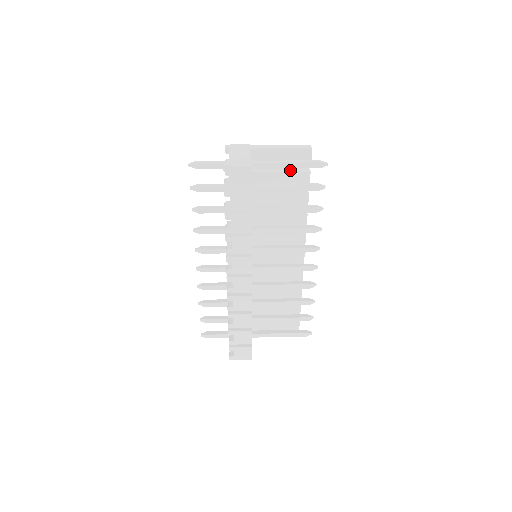
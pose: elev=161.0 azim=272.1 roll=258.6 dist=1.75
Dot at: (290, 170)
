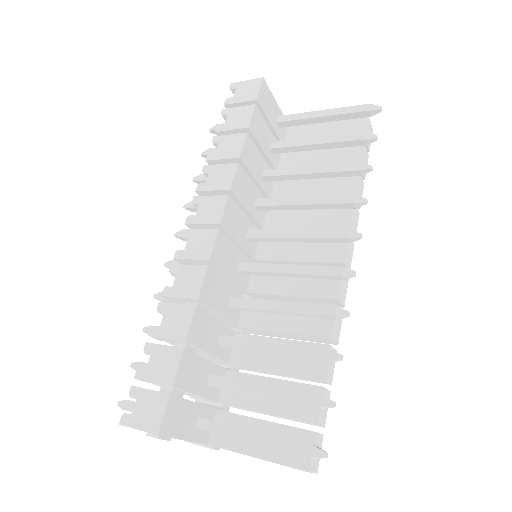
Dot at: occluded
